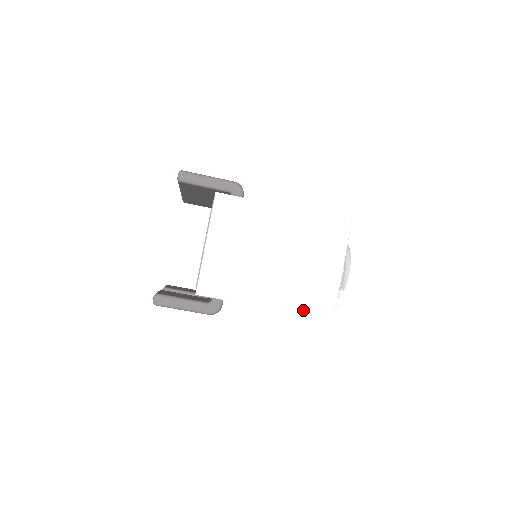
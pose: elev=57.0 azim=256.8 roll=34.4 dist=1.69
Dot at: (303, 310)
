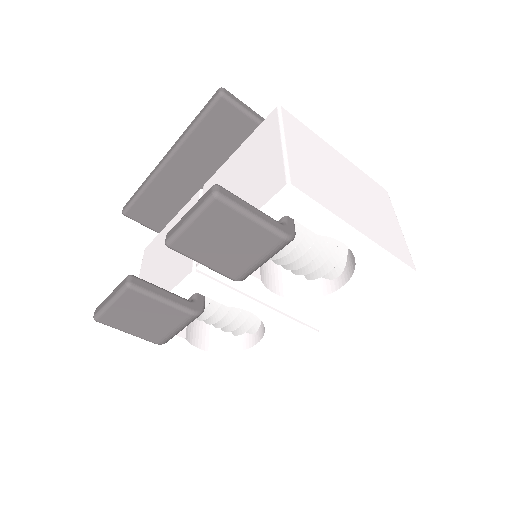
Dot at: (391, 250)
